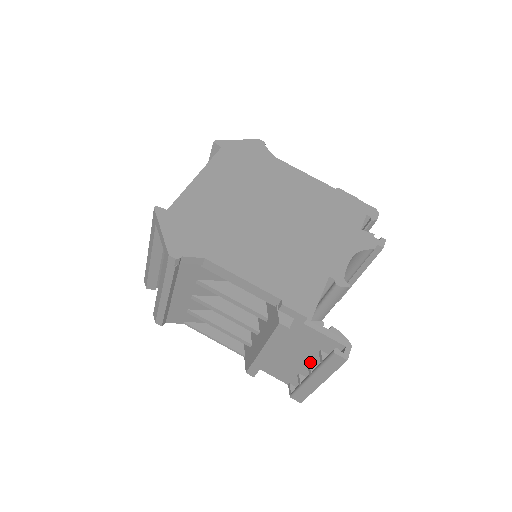
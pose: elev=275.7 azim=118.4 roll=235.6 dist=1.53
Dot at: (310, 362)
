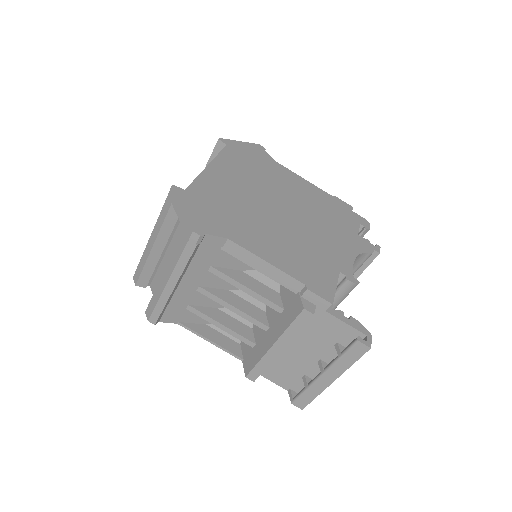
Dot at: (321, 359)
